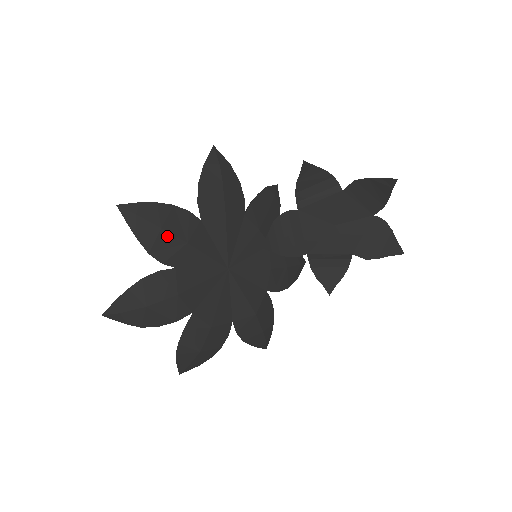
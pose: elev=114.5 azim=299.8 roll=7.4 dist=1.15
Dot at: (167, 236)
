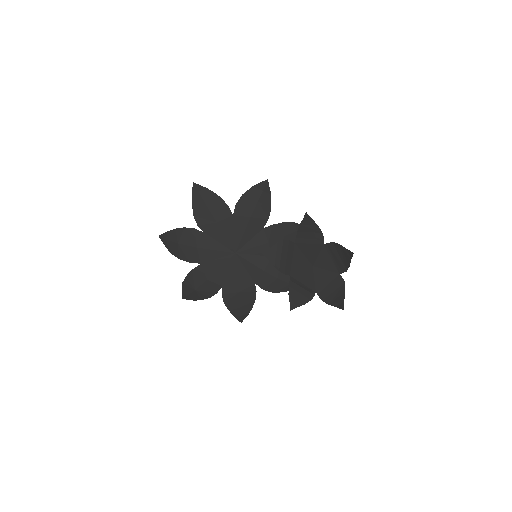
Dot at: (208, 212)
